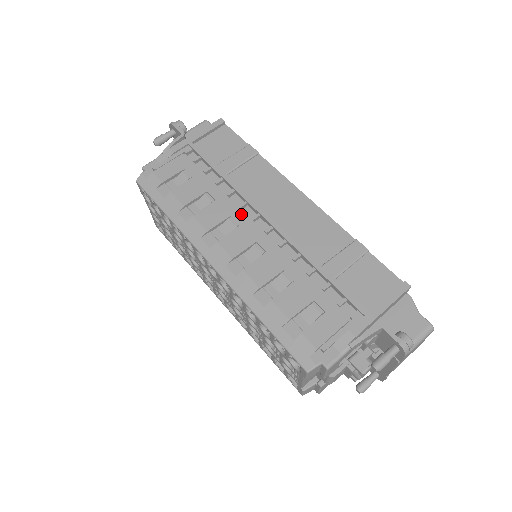
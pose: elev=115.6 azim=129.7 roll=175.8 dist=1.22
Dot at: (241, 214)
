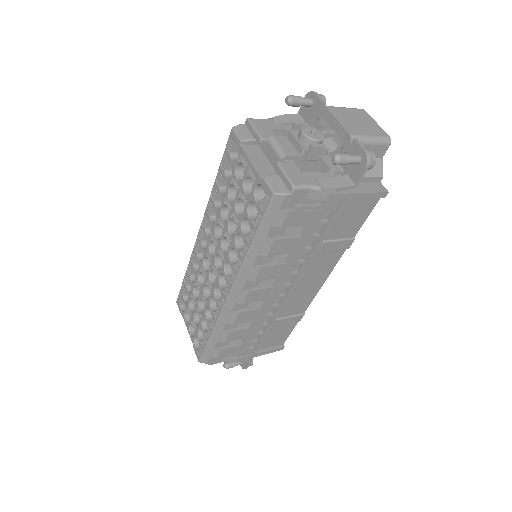
Dot at: occluded
